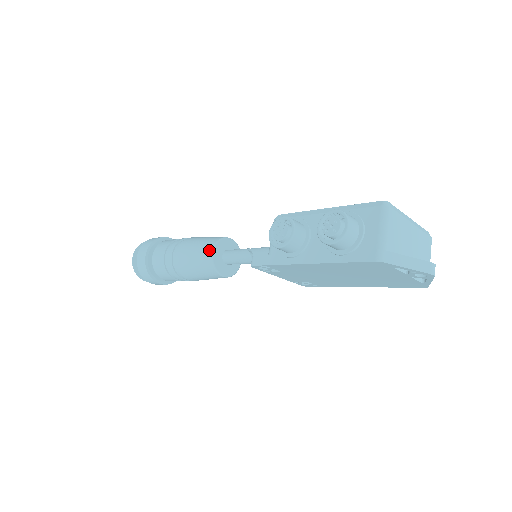
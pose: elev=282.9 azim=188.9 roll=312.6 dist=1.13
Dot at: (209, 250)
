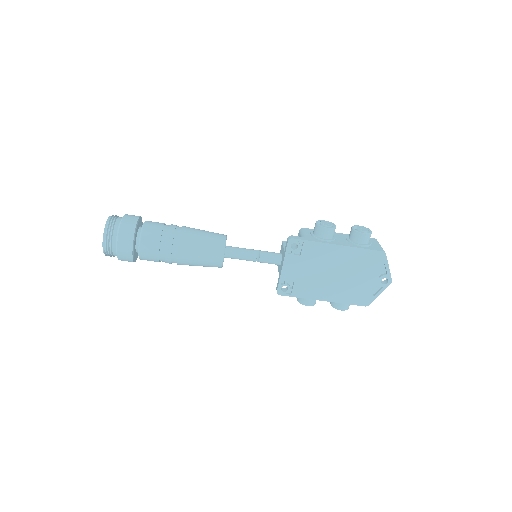
Dot at: (223, 235)
